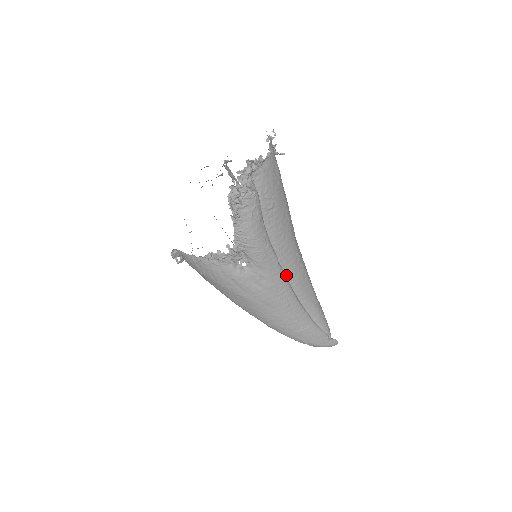
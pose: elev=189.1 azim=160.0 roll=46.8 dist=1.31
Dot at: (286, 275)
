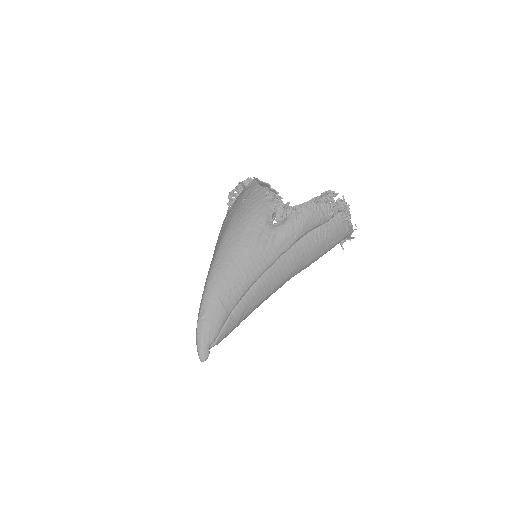
Dot at: (270, 268)
